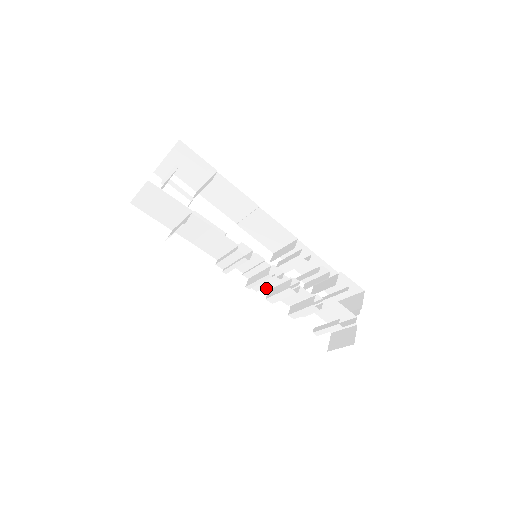
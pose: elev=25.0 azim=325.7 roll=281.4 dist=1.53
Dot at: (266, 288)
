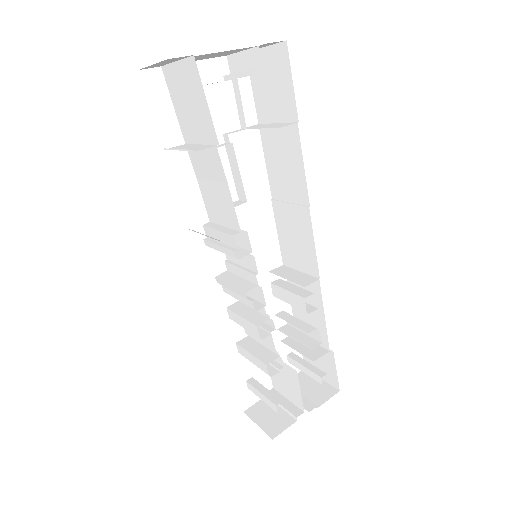
Dot at: occluded
